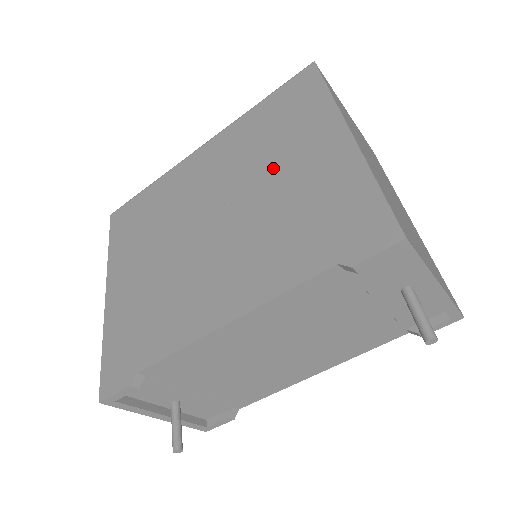
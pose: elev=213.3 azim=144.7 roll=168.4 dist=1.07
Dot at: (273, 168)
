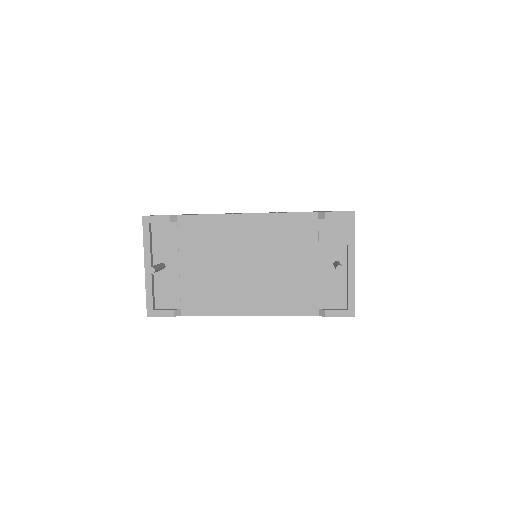
Dot at: occluded
